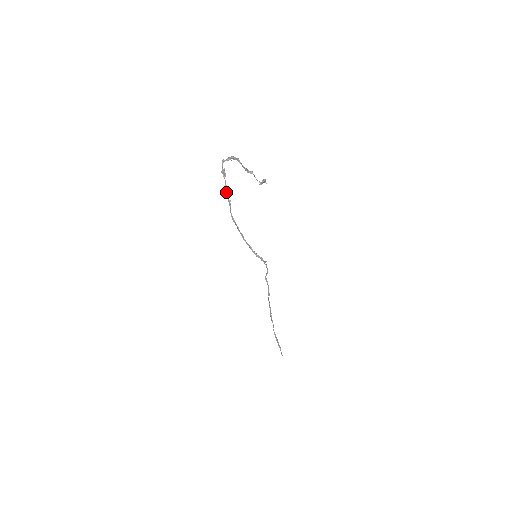
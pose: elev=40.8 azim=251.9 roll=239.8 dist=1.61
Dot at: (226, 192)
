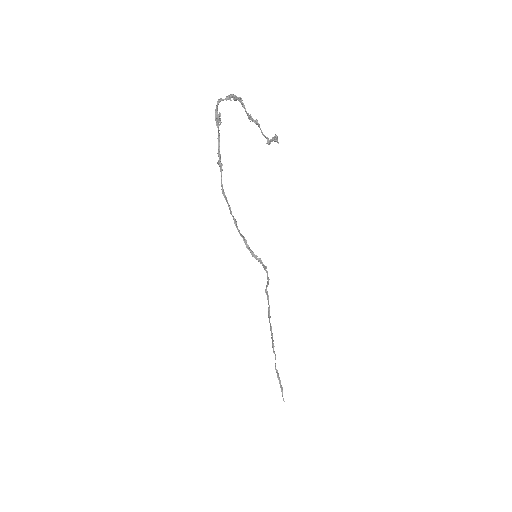
Dot at: (218, 150)
